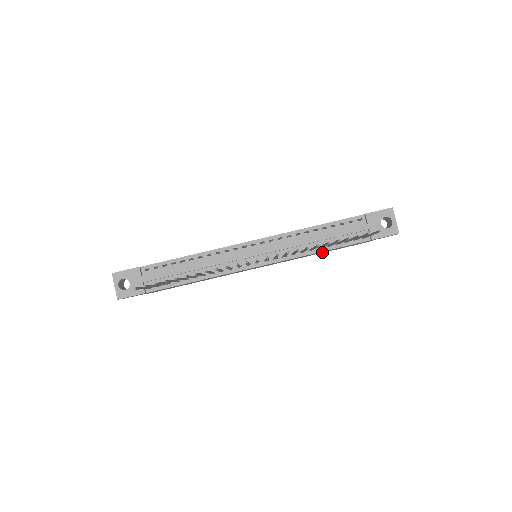
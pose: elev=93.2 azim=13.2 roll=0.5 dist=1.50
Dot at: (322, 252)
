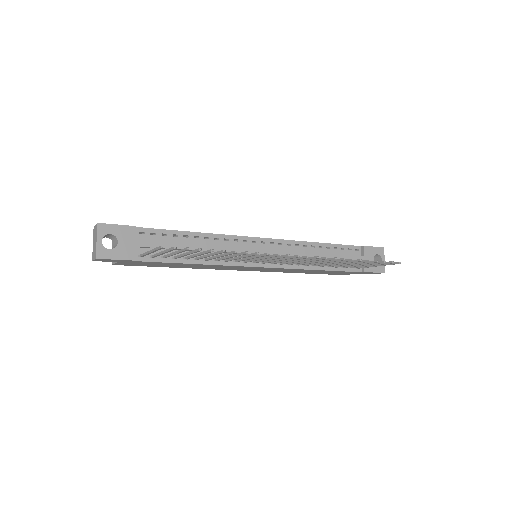
Dot at: (309, 272)
